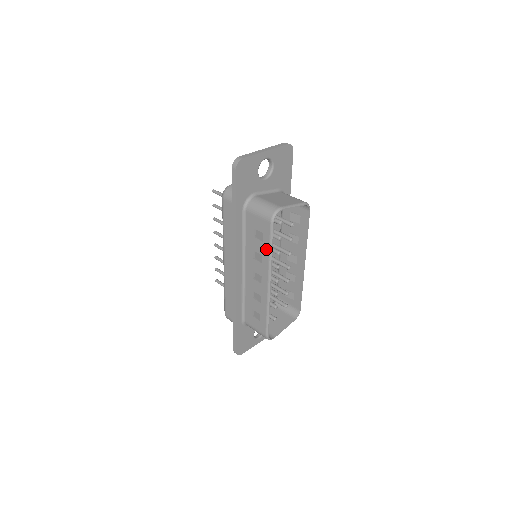
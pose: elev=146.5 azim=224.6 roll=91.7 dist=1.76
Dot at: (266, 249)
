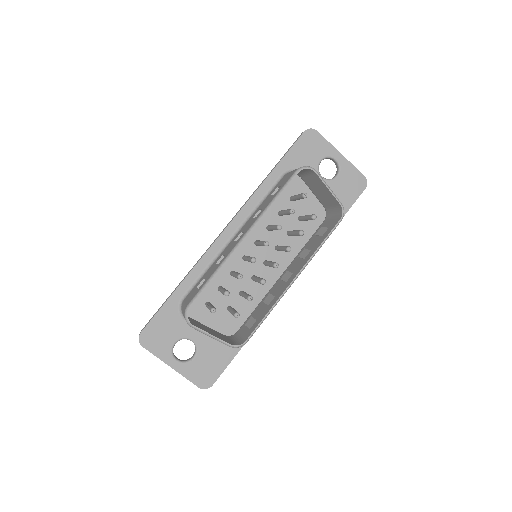
Dot at: (272, 199)
